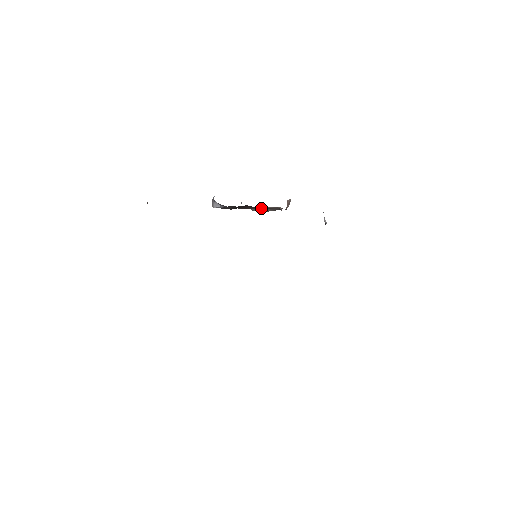
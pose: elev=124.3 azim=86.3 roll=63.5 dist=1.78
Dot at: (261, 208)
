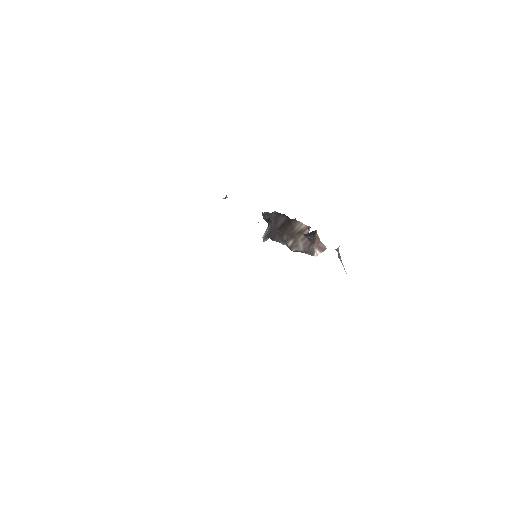
Dot at: (295, 229)
